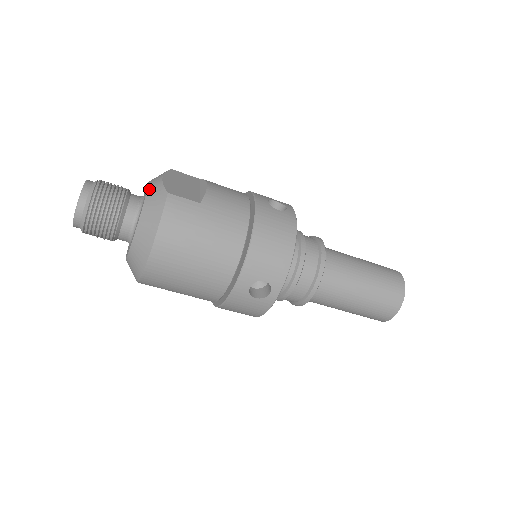
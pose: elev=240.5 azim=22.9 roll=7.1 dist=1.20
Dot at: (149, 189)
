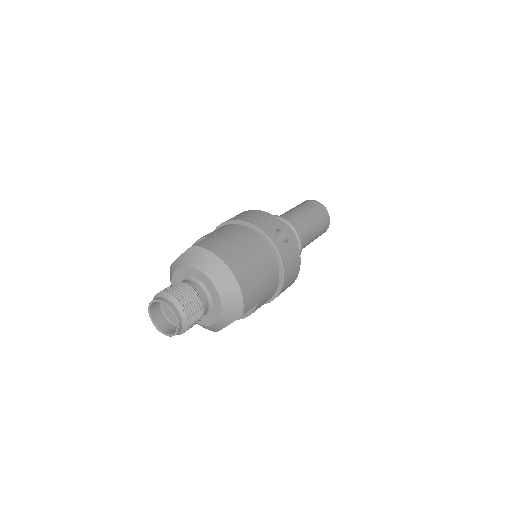
Dot at: (181, 265)
